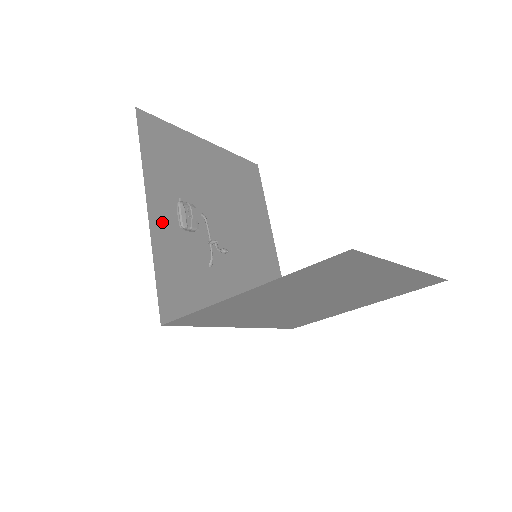
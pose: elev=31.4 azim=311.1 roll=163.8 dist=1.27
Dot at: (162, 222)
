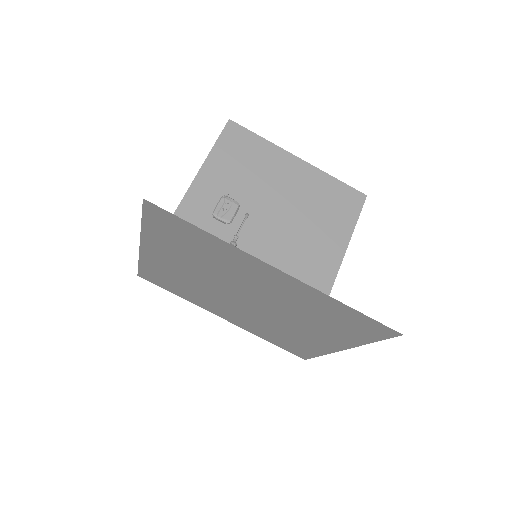
Dot at: (195, 206)
